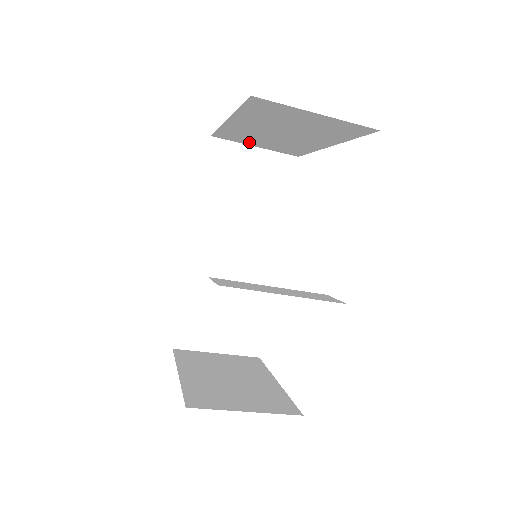
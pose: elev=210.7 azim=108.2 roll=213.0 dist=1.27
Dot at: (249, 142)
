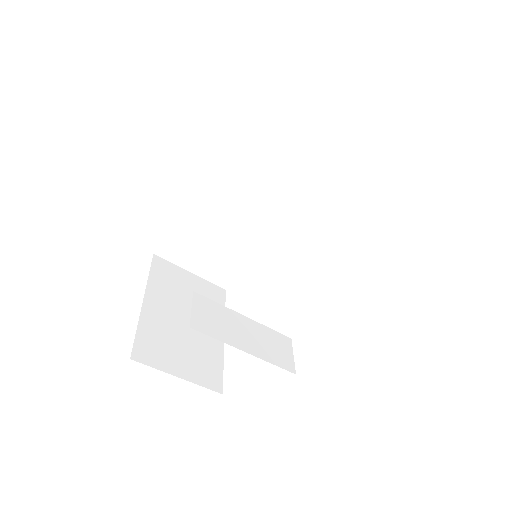
Dot at: occluded
